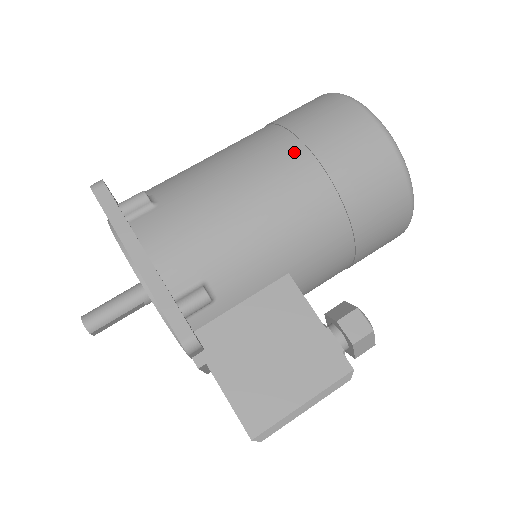
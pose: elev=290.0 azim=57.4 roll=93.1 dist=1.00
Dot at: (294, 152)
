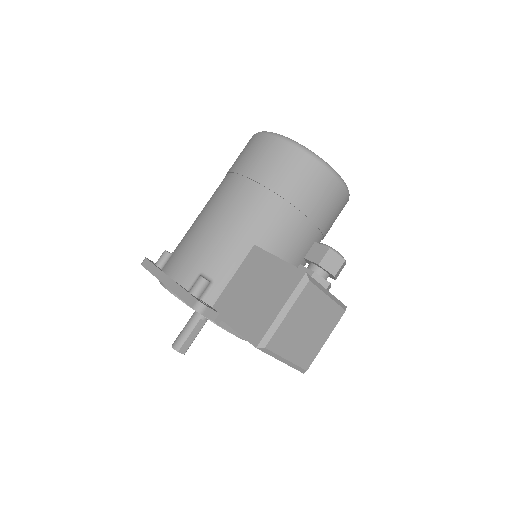
Dot at: (228, 180)
